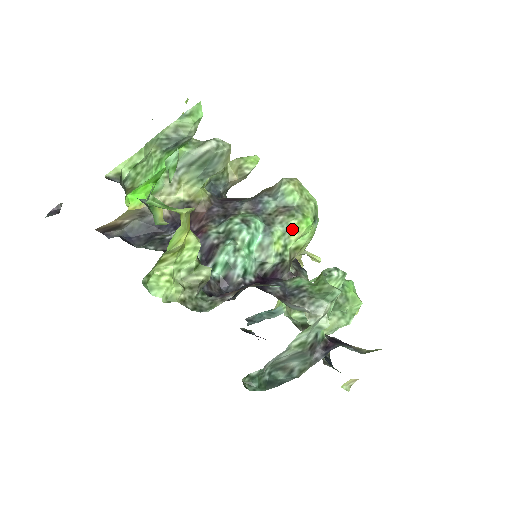
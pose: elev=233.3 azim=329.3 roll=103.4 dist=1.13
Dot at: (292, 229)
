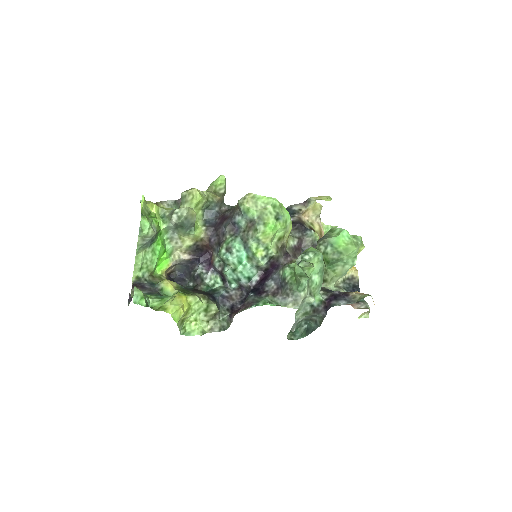
Dot at: (262, 238)
